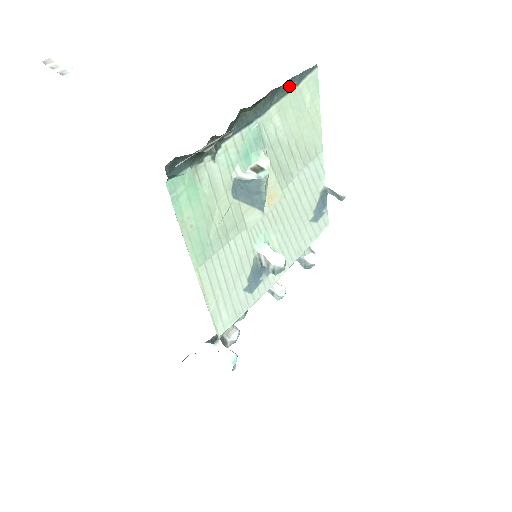
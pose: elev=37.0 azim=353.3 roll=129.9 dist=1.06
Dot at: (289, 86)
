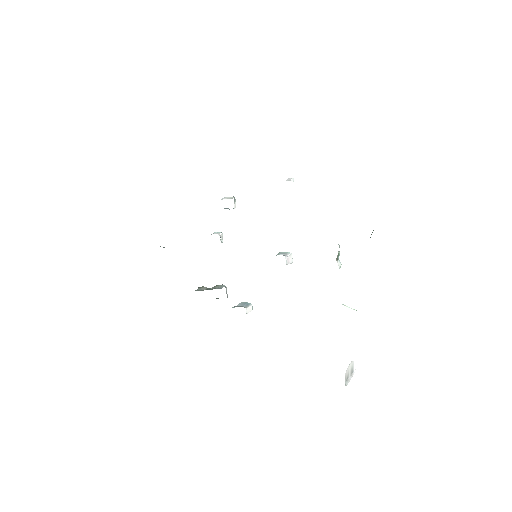
Dot at: occluded
